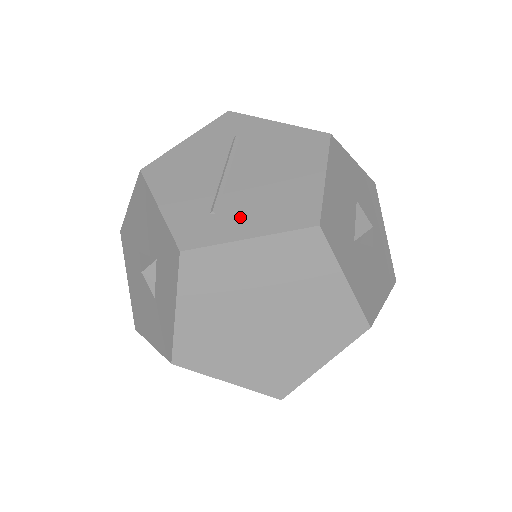
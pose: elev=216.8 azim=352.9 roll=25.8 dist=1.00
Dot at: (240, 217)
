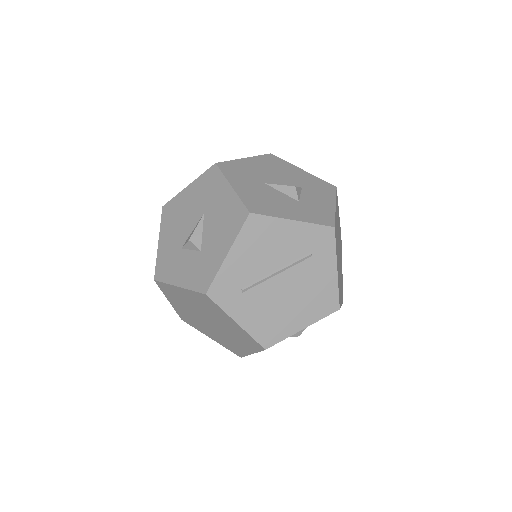
Dot at: (248, 307)
